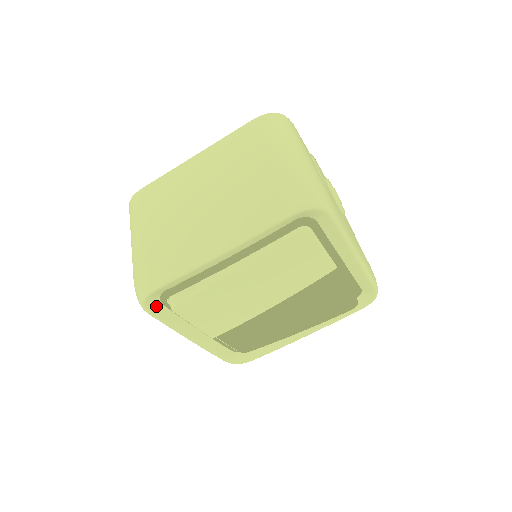
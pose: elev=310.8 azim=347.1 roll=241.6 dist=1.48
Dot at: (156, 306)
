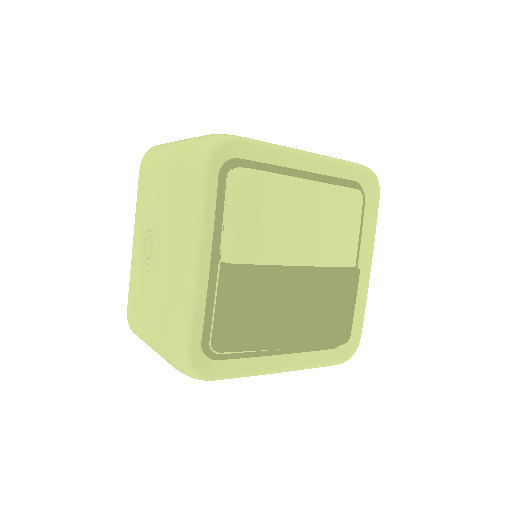
Dot at: (215, 168)
